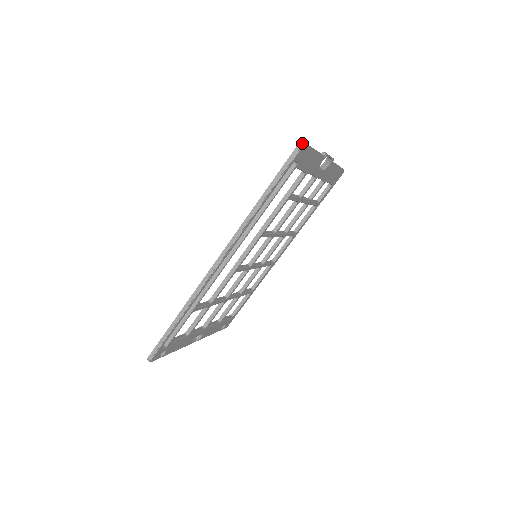
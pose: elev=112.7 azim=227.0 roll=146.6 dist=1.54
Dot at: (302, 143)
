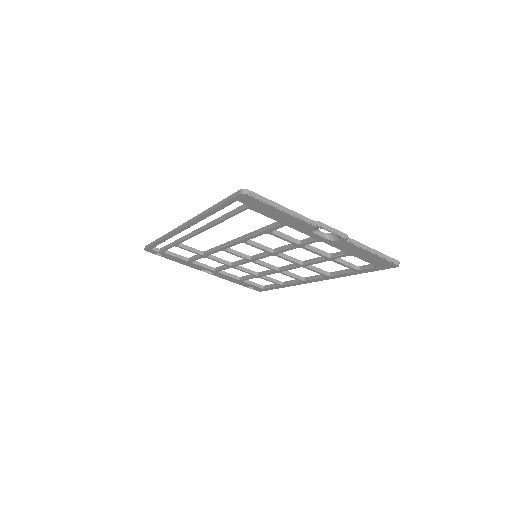
Dot at: (244, 191)
